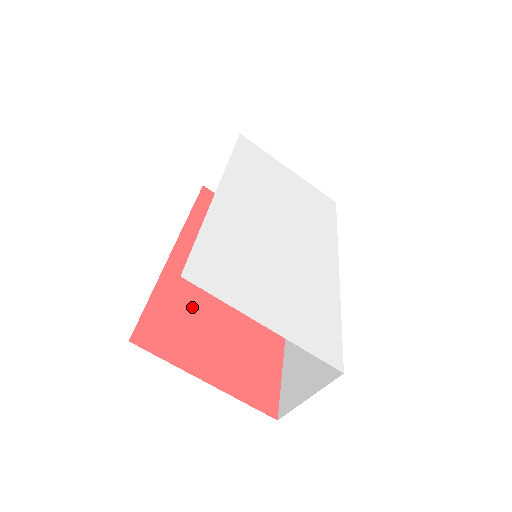
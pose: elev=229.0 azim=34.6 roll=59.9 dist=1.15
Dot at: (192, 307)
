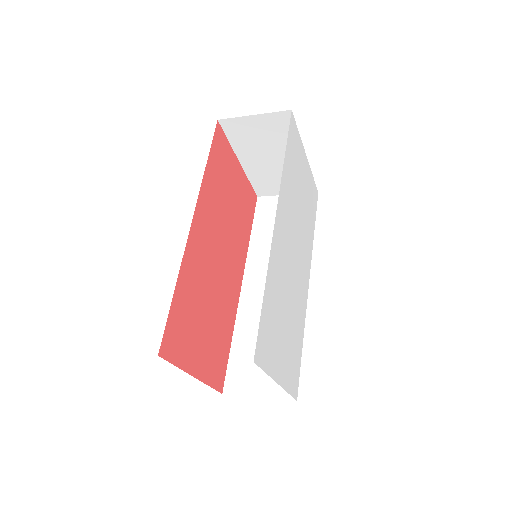
Dot at: (195, 299)
